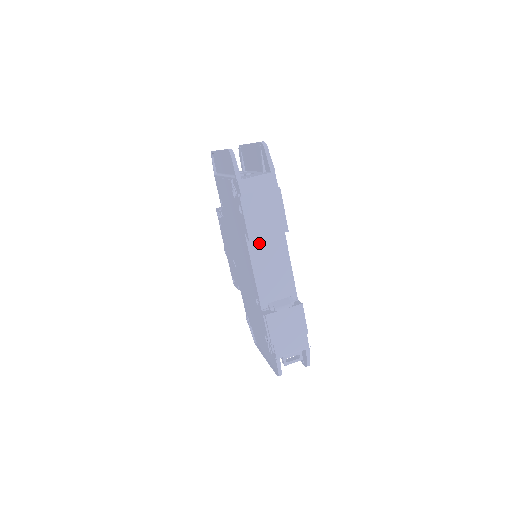
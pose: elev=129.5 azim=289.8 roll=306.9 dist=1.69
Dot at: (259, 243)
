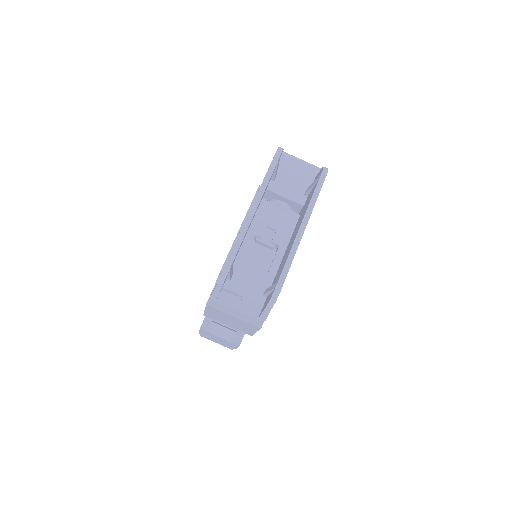
Dot at: occluded
